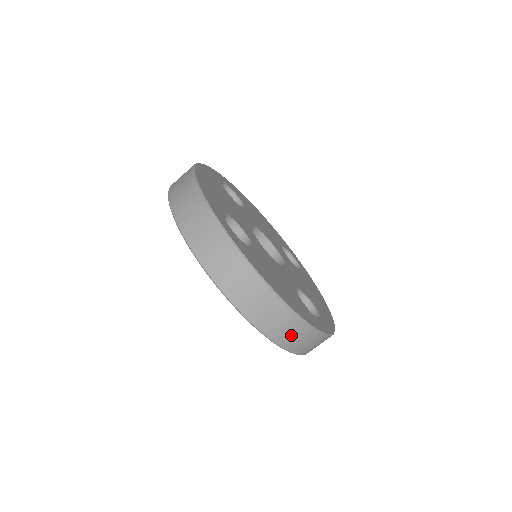
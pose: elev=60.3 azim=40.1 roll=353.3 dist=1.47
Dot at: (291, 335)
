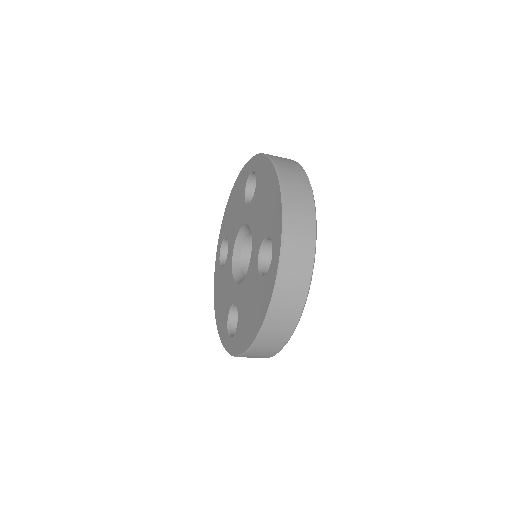
Dot at: (259, 354)
